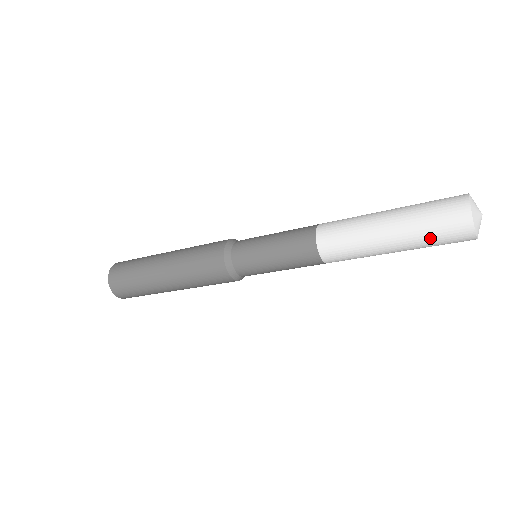
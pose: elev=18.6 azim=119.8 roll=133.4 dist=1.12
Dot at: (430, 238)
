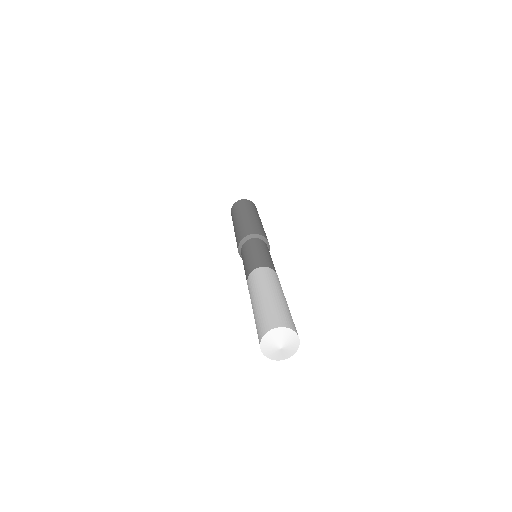
Dot at: occluded
